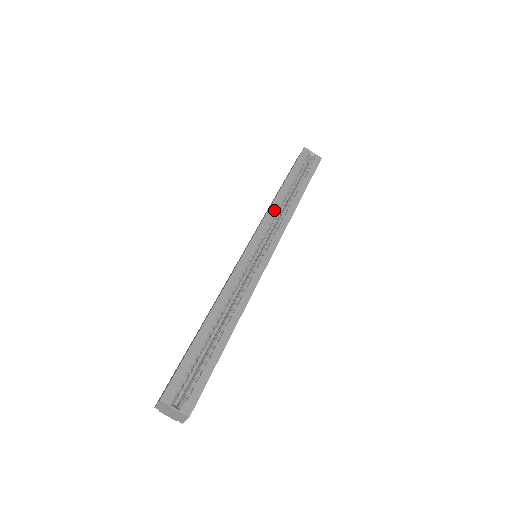
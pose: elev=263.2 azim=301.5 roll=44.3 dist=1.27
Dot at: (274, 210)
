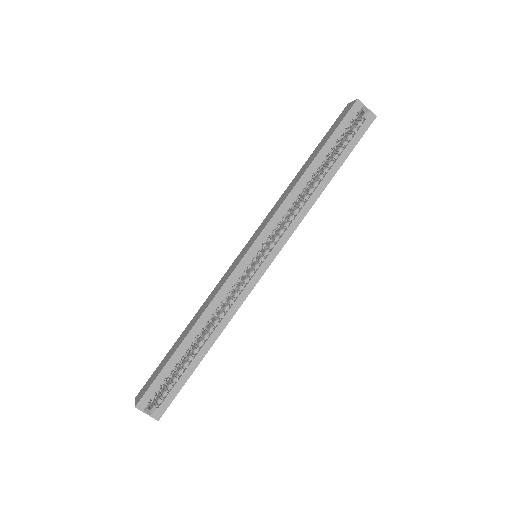
Dot at: (288, 205)
